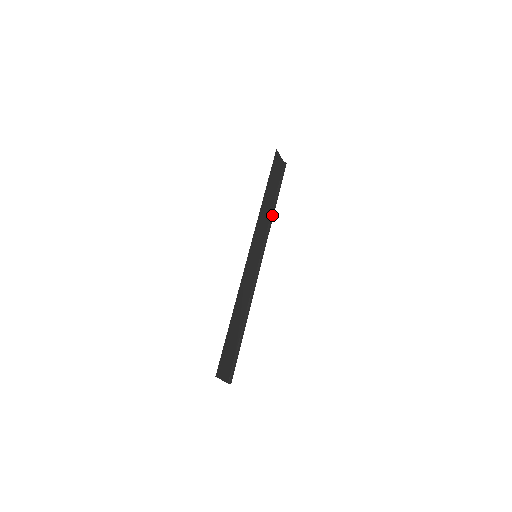
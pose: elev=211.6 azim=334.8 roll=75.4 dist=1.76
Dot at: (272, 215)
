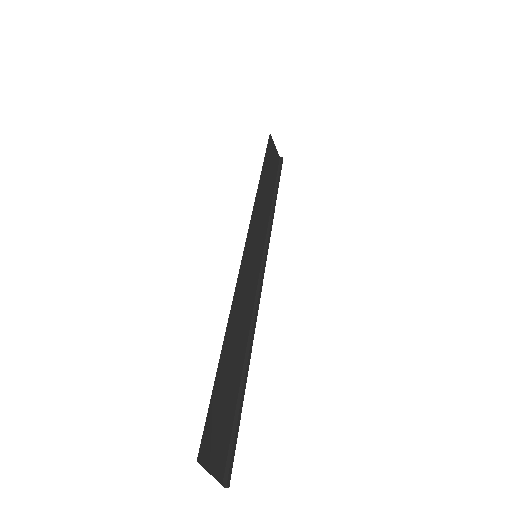
Dot at: (272, 211)
